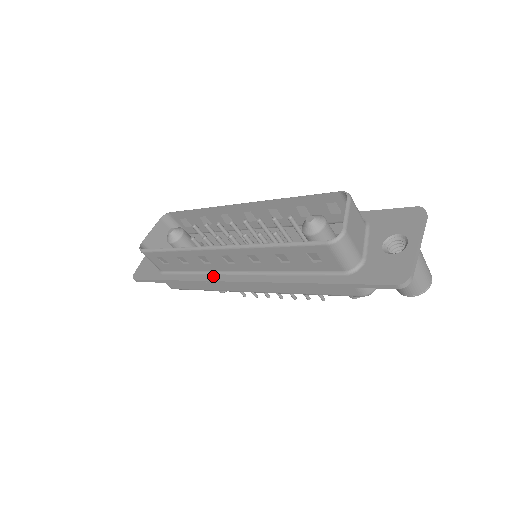
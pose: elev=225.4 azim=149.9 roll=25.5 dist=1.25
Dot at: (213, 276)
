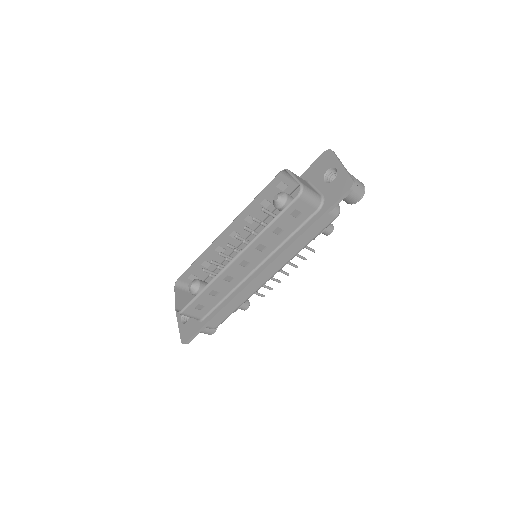
Dot at: (241, 287)
